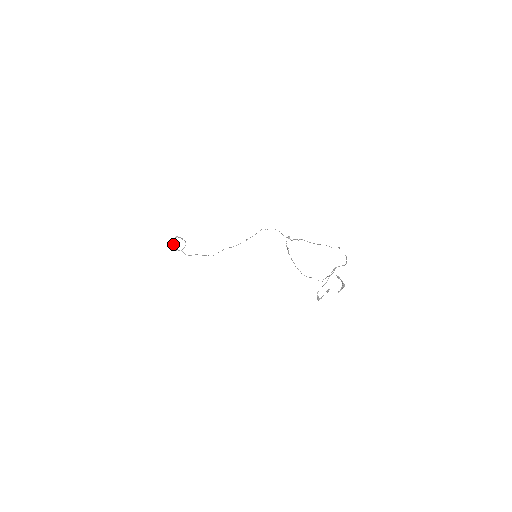
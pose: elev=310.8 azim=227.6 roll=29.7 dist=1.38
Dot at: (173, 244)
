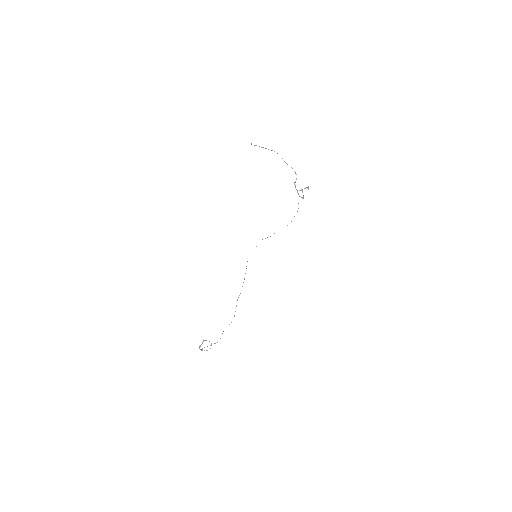
Dot at: occluded
